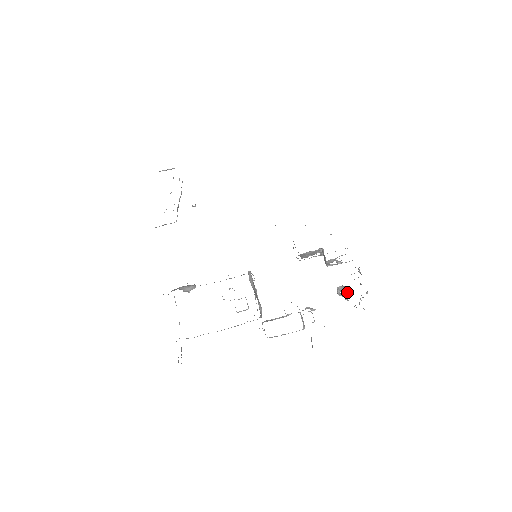
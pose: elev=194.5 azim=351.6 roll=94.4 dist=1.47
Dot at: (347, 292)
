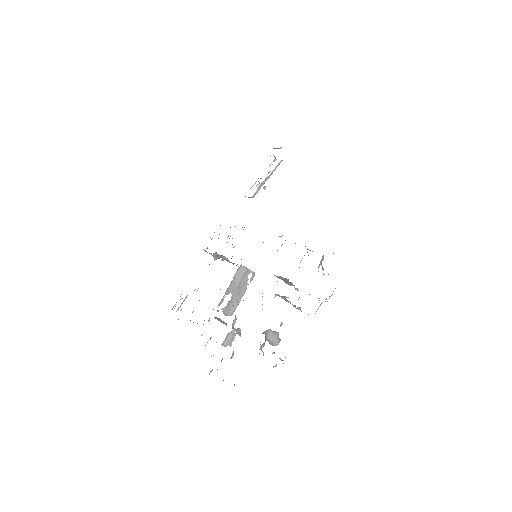
Dot at: (273, 341)
